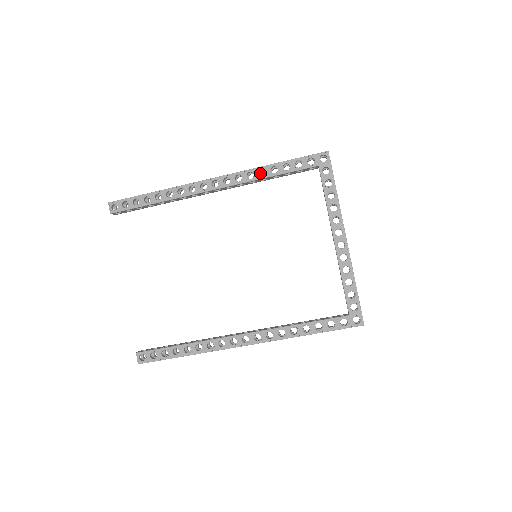
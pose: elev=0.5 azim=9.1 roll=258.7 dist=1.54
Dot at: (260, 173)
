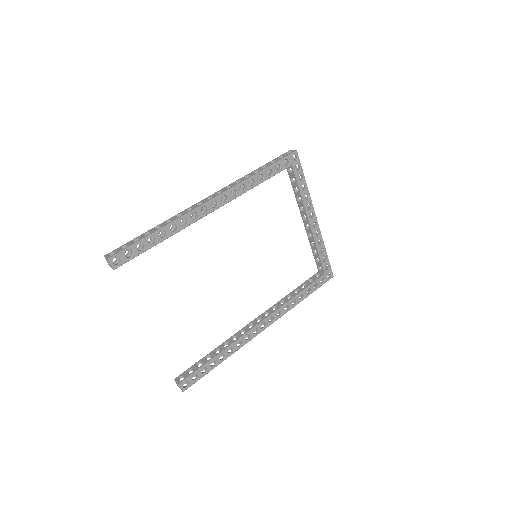
Dot at: occluded
